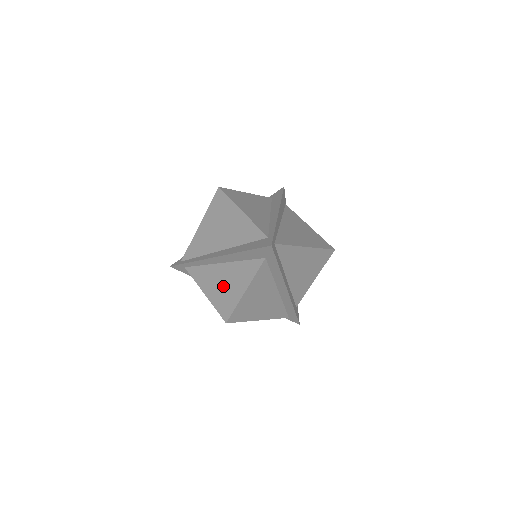
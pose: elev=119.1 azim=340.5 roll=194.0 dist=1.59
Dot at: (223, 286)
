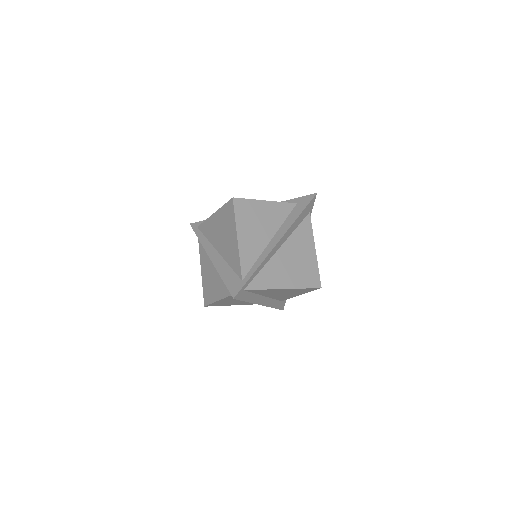
Dot at: (211, 279)
